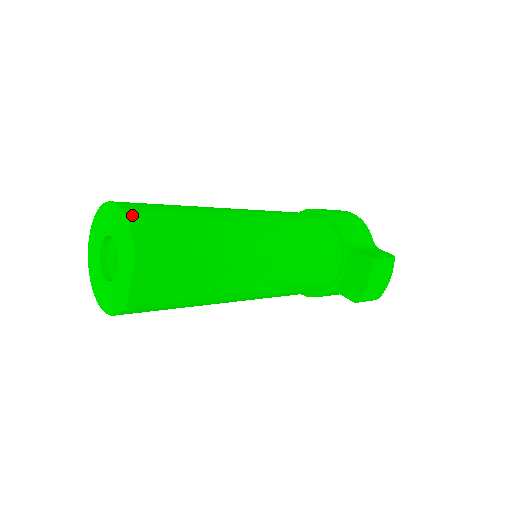
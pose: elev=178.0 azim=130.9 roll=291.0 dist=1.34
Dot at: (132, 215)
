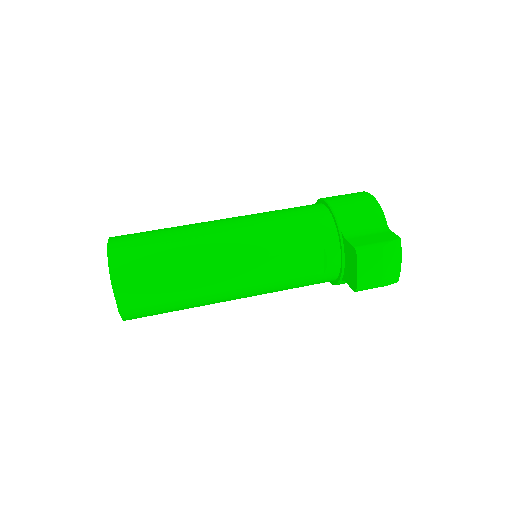
Dot at: (113, 249)
